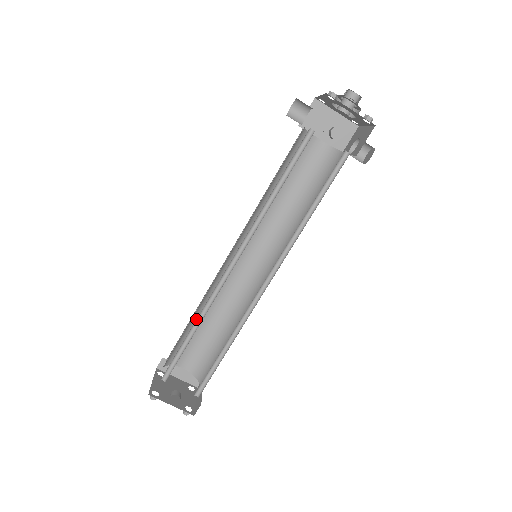
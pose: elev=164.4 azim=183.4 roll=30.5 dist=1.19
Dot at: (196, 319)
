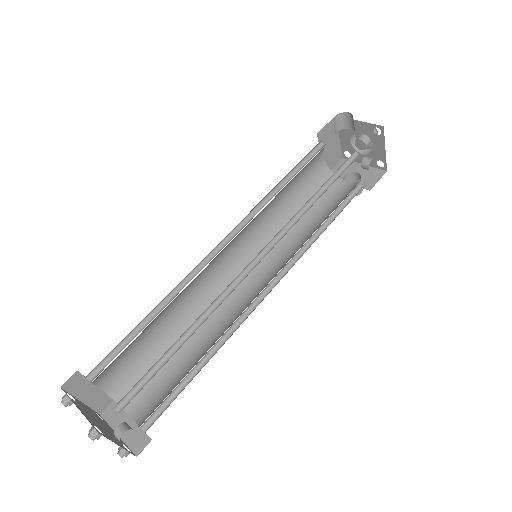
Dot at: (193, 323)
